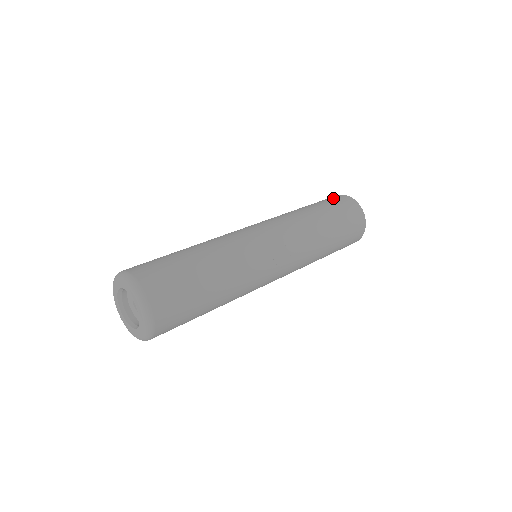
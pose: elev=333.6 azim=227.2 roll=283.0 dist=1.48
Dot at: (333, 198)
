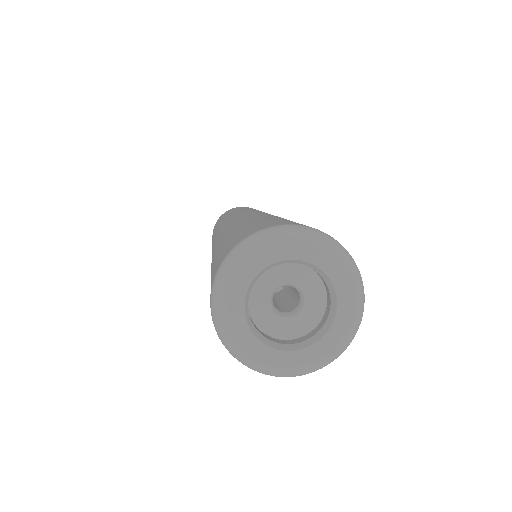
Dot at: (247, 207)
